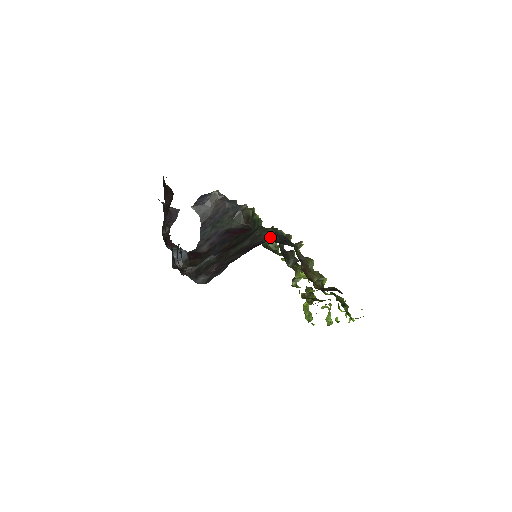
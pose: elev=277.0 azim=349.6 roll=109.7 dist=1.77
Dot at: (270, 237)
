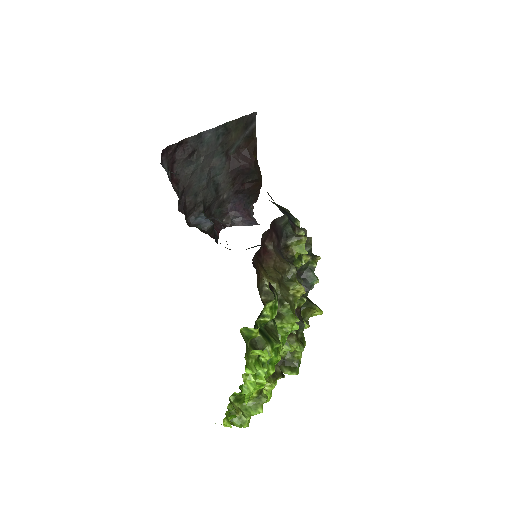
Dot at: (275, 203)
